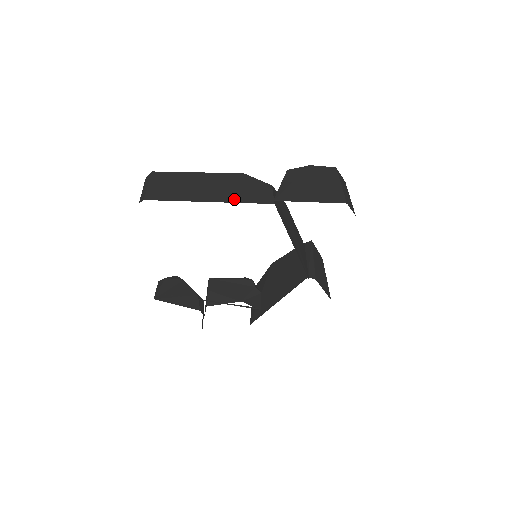
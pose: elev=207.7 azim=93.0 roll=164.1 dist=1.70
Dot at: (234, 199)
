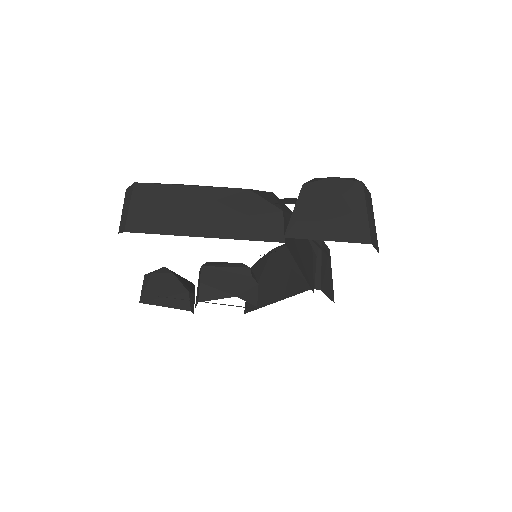
Dot at: (236, 233)
